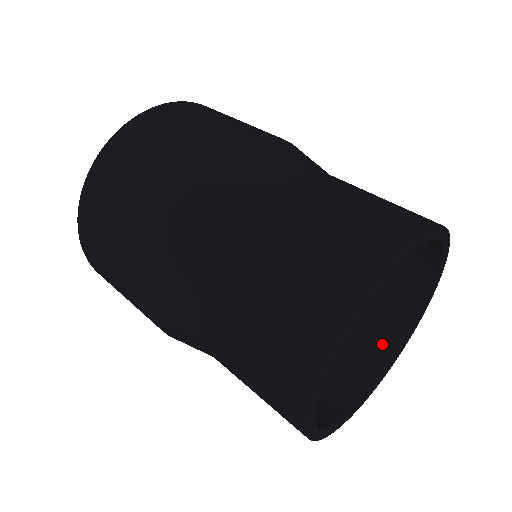
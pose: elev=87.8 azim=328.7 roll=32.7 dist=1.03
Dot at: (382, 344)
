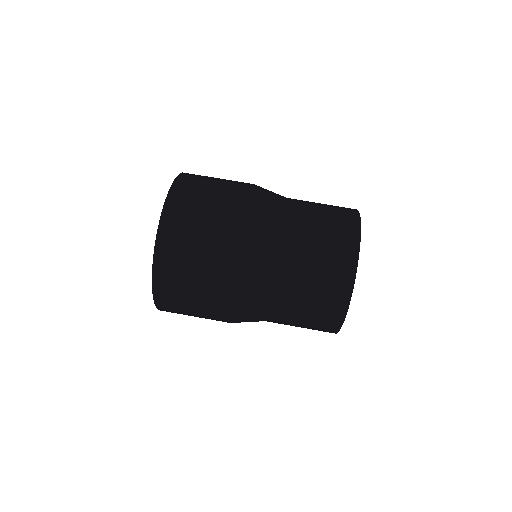
Dot at: occluded
